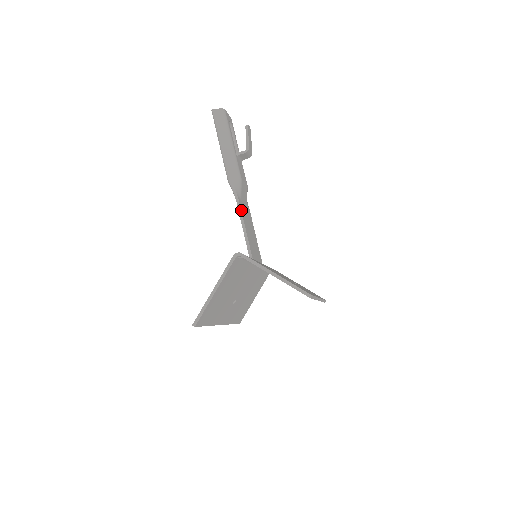
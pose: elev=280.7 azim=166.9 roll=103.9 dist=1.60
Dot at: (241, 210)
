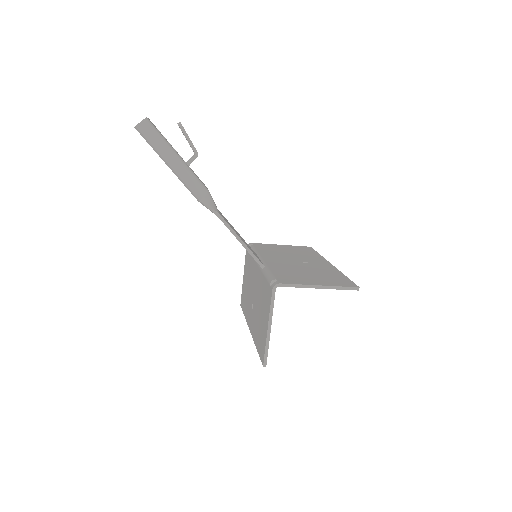
Dot at: (229, 226)
